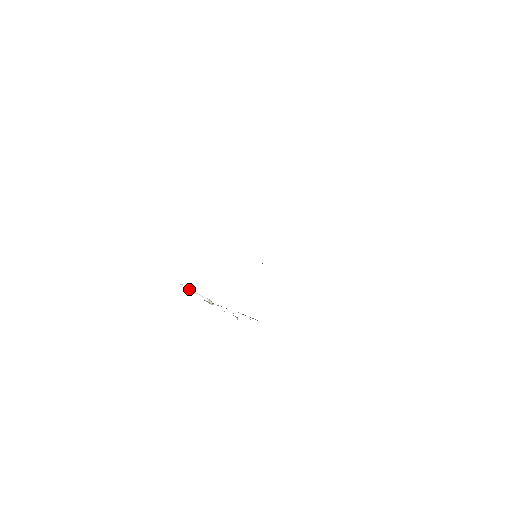
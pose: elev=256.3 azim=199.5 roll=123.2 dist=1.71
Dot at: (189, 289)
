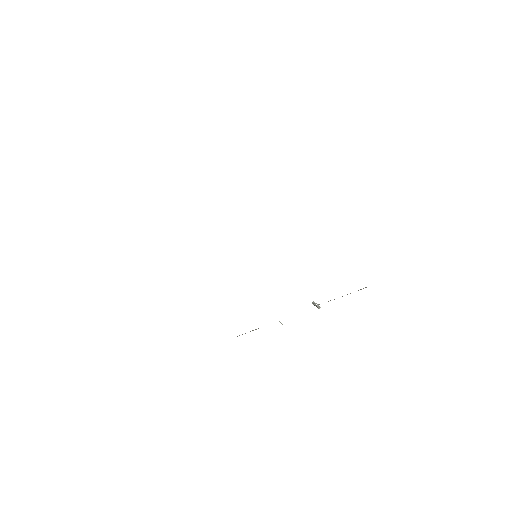
Dot at: occluded
